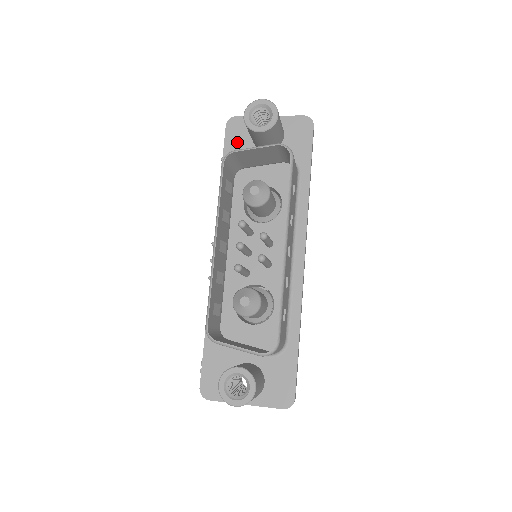
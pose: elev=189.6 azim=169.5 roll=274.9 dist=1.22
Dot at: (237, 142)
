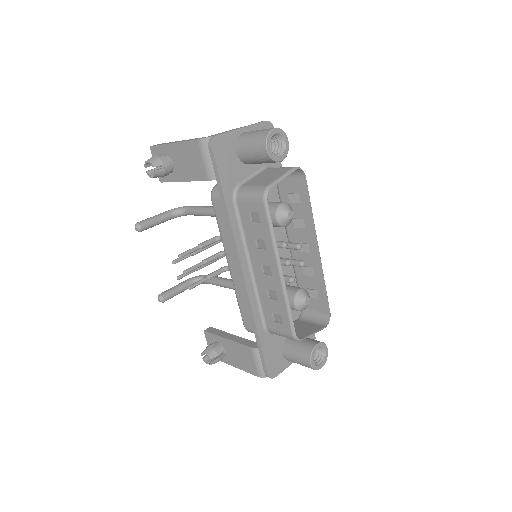
Dot at: (227, 163)
